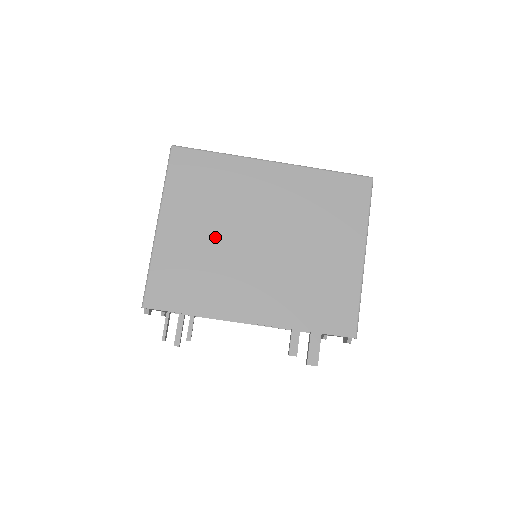
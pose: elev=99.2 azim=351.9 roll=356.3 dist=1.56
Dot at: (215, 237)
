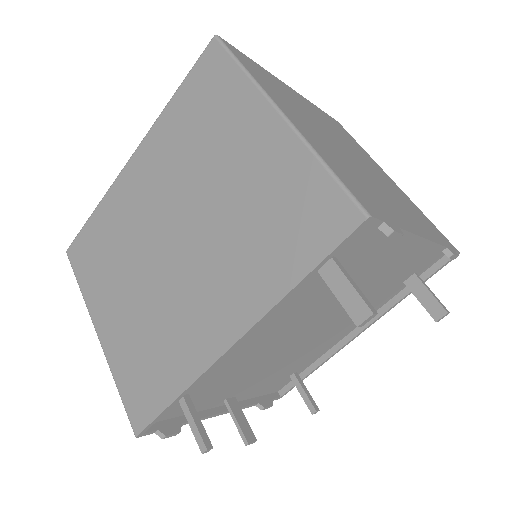
Dot at: (139, 289)
